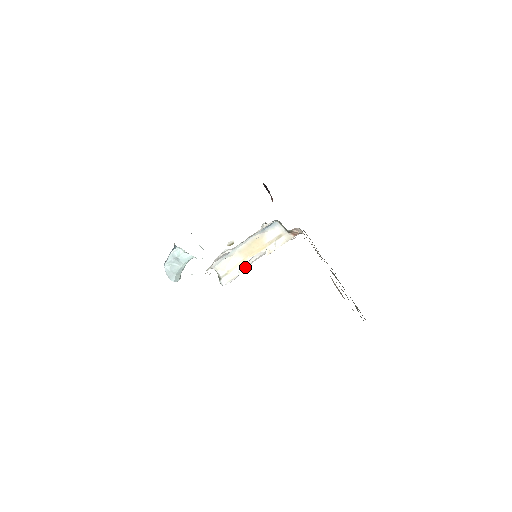
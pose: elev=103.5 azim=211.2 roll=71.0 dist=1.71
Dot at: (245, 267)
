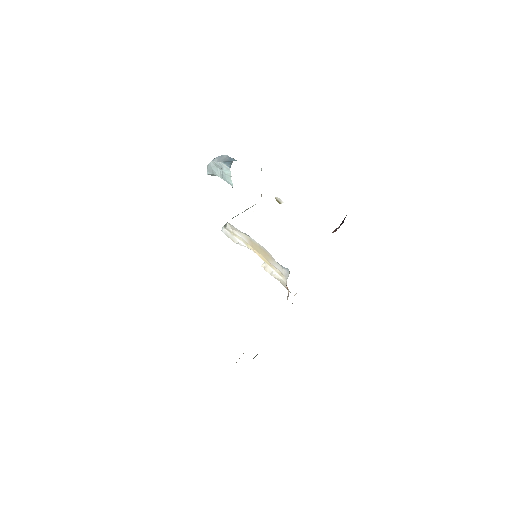
Dot at: occluded
